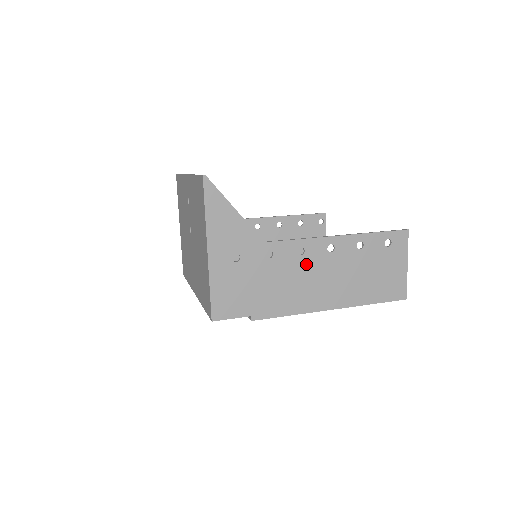
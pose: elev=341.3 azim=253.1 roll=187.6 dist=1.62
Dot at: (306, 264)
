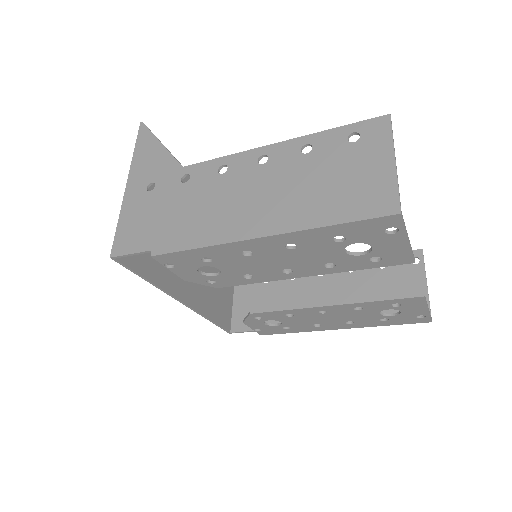
Dot at: (228, 183)
